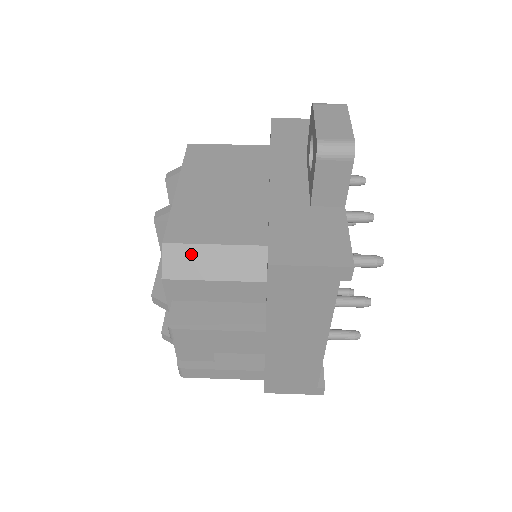
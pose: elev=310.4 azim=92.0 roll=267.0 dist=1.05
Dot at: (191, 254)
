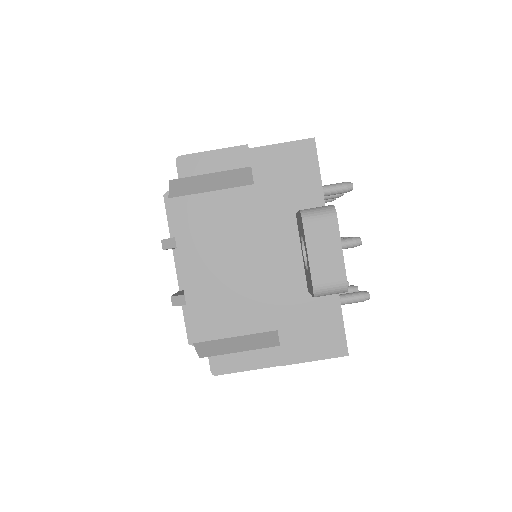
Dot at: (218, 344)
